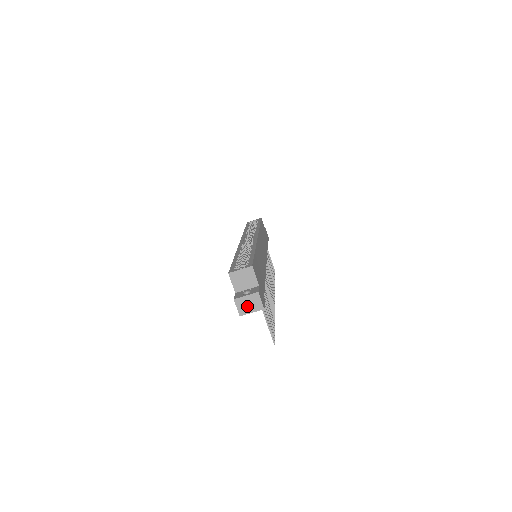
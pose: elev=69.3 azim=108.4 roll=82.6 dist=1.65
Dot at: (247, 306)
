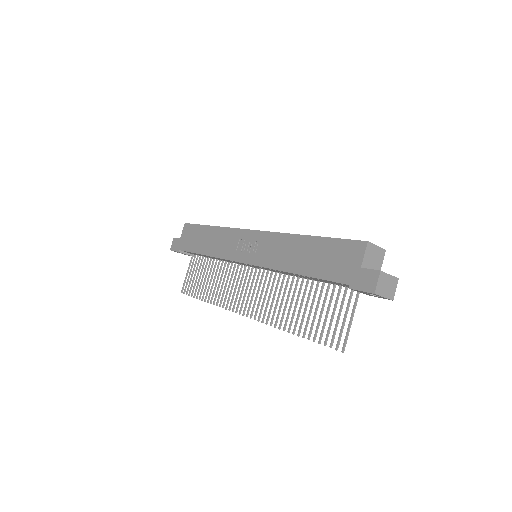
Dot at: (385, 287)
